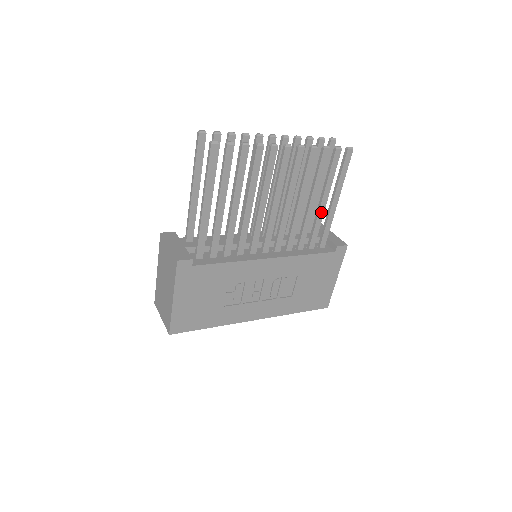
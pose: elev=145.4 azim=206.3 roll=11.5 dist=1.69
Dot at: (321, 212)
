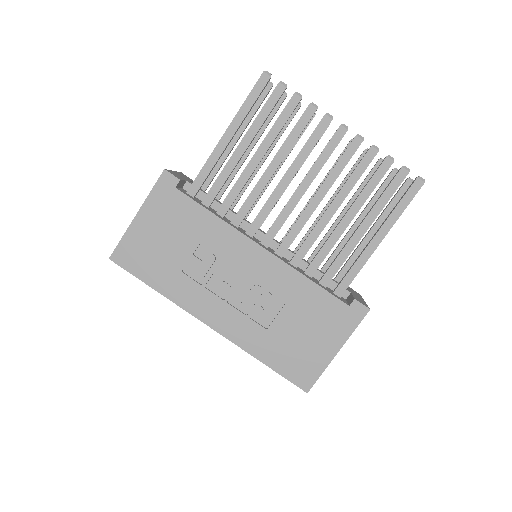
Dot at: (354, 241)
